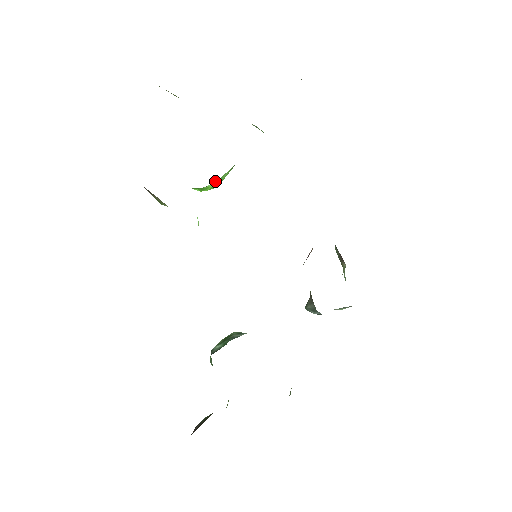
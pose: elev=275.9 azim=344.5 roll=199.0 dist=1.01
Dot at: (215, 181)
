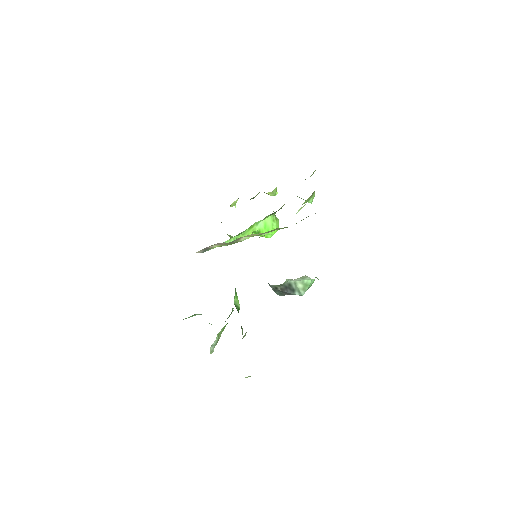
Dot at: (260, 224)
